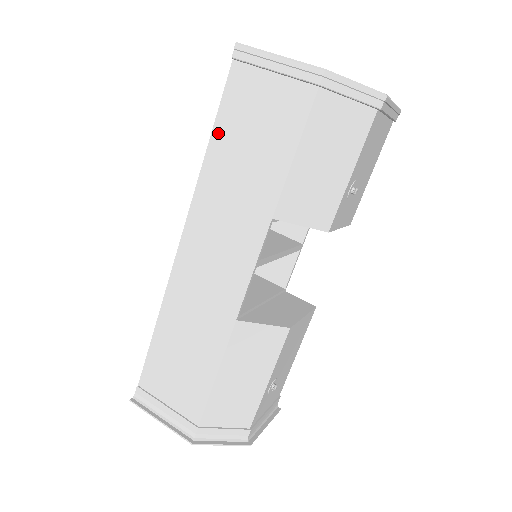
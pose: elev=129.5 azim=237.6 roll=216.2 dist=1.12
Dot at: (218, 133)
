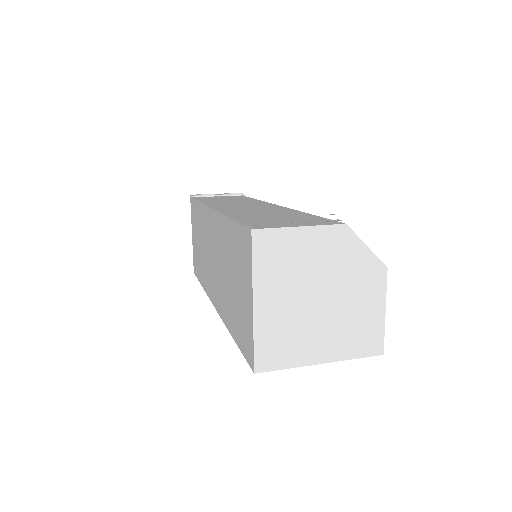
Dot at: (202, 200)
